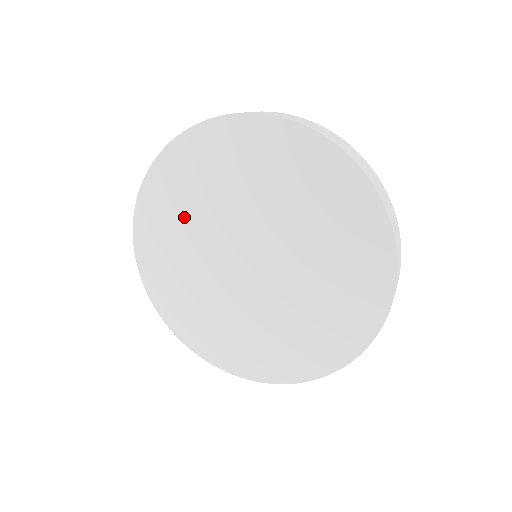
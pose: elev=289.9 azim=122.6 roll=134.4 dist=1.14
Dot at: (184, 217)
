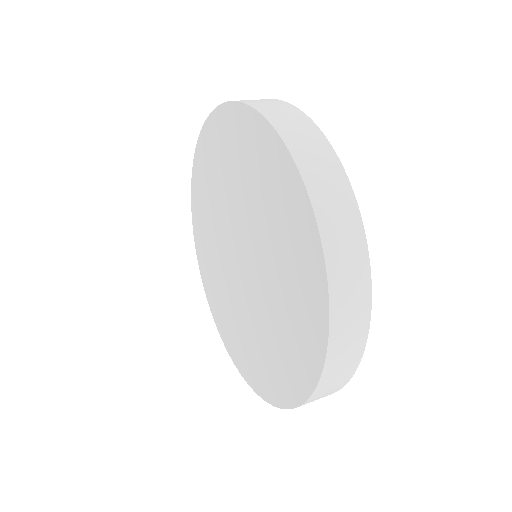
Dot at: (221, 175)
